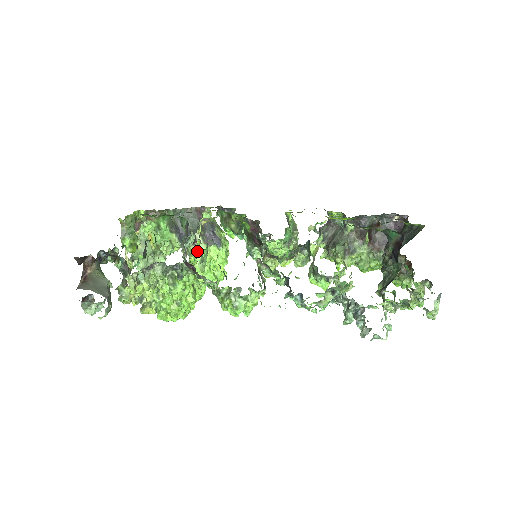
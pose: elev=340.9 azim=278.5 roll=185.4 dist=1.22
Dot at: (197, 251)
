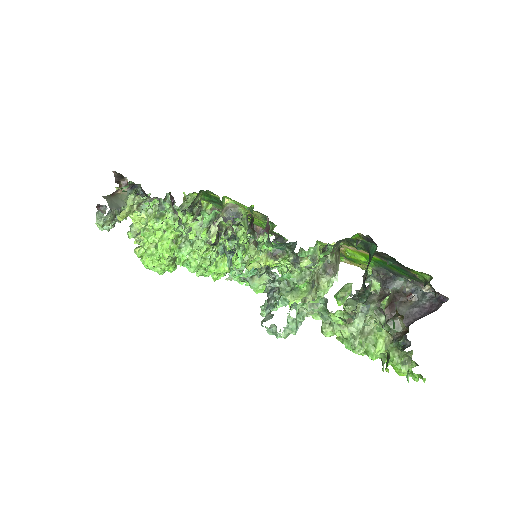
Dot at: occluded
